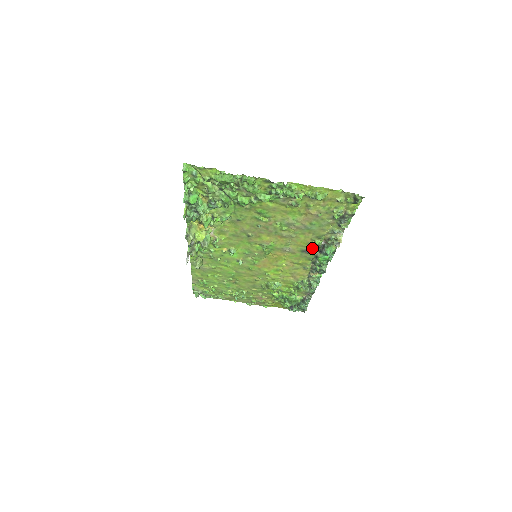
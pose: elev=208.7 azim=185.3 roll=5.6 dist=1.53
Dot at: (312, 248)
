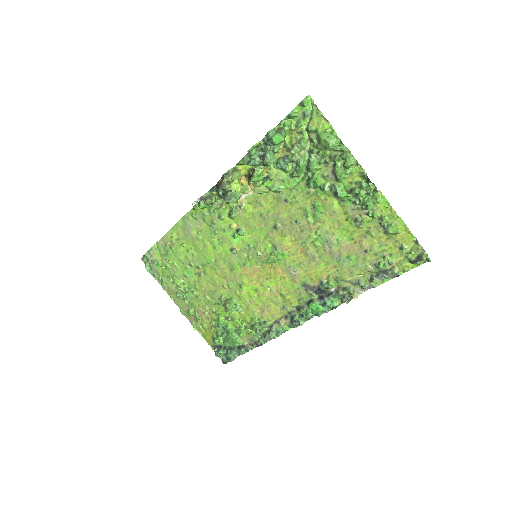
Dot at: (317, 287)
